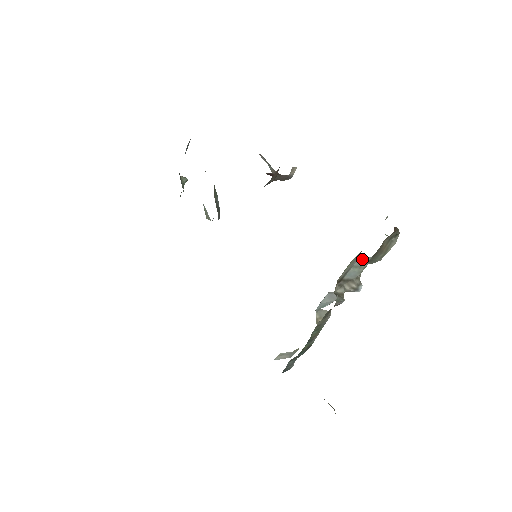
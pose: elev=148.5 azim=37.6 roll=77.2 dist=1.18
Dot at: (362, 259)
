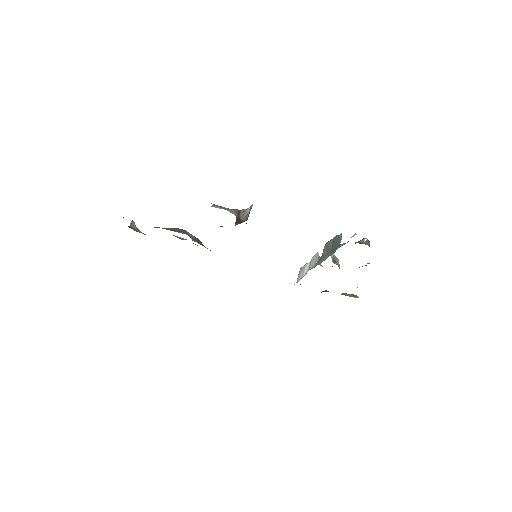
Dot at: (340, 241)
